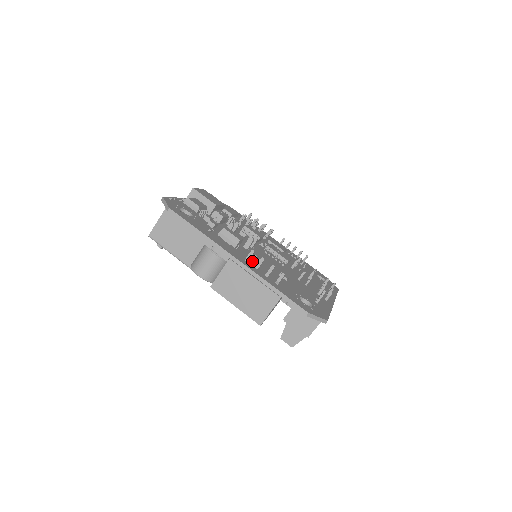
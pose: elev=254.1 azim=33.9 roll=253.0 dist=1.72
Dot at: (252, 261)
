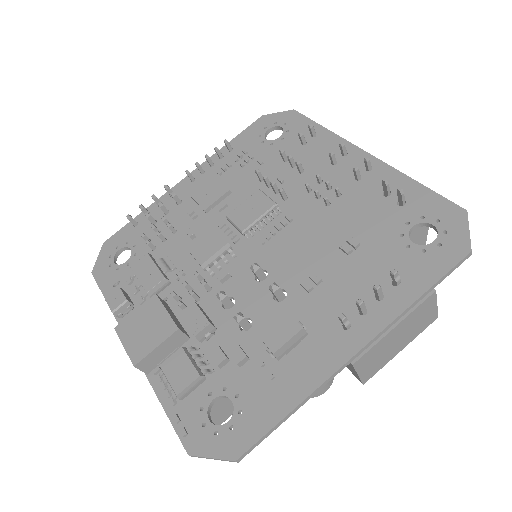
Dot at: (335, 308)
